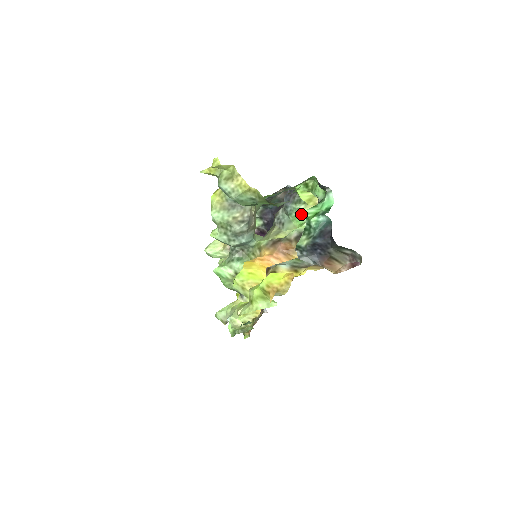
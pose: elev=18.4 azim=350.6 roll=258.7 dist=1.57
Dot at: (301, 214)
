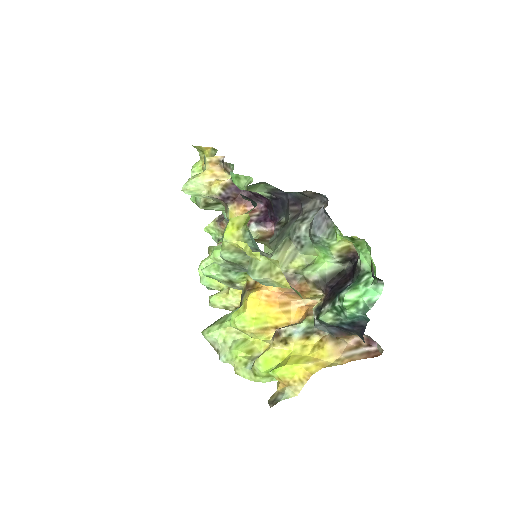
Dot at: (329, 249)
